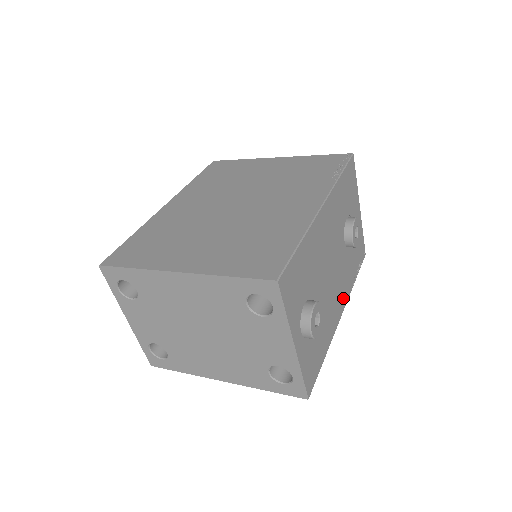
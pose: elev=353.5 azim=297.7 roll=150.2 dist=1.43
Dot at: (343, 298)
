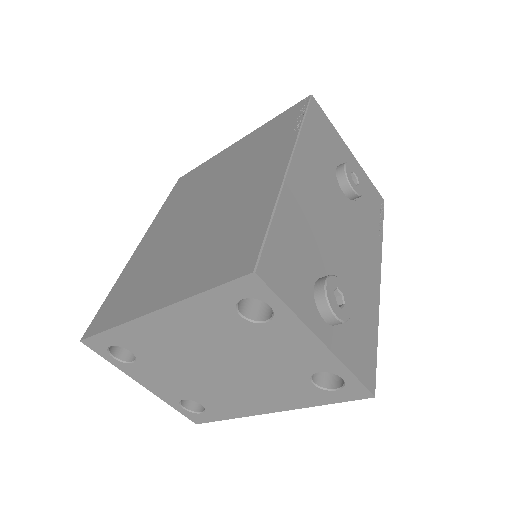
Dot at: (373, 259)
